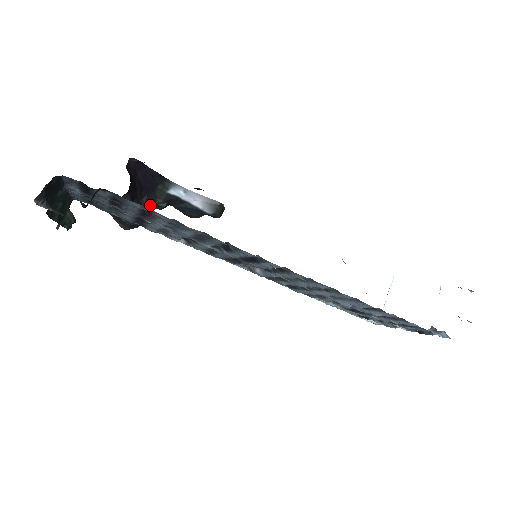
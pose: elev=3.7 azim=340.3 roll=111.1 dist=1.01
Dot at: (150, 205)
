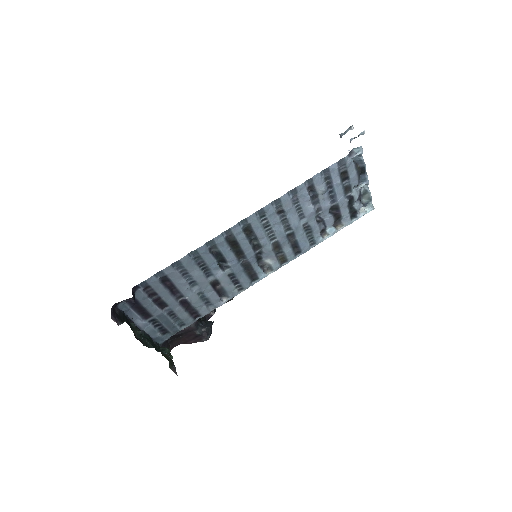
Dot at: (207, 317)
